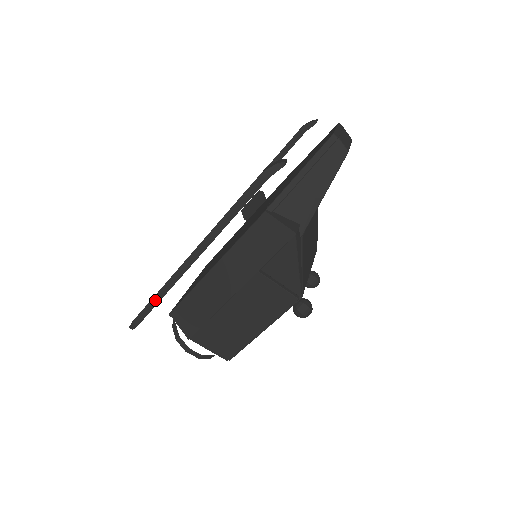
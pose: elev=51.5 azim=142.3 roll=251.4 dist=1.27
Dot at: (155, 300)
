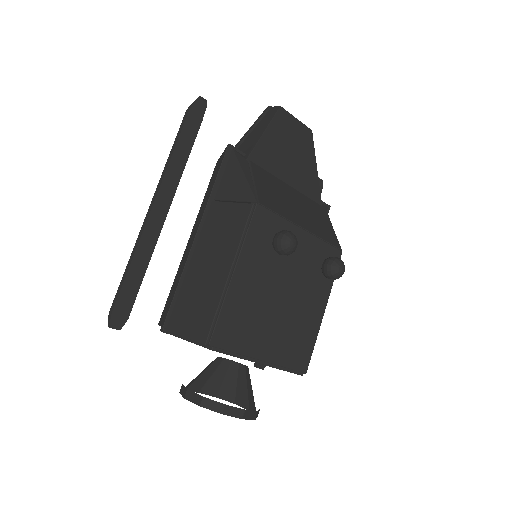
Dot at: (126, 271)
